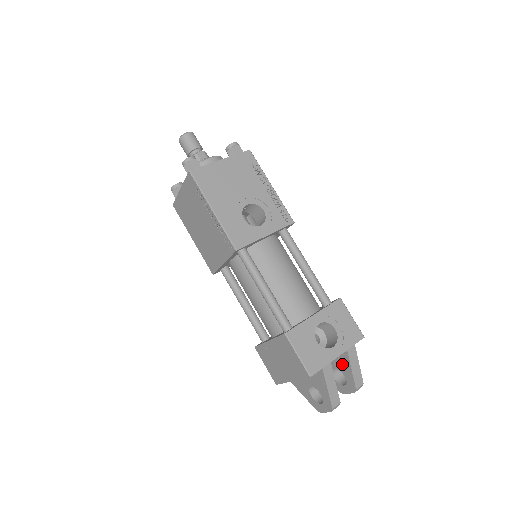
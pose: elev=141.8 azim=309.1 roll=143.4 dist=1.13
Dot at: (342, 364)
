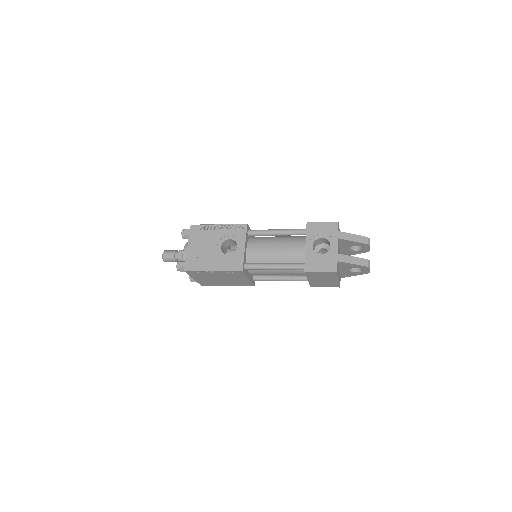
Dot at: (347, 244)
